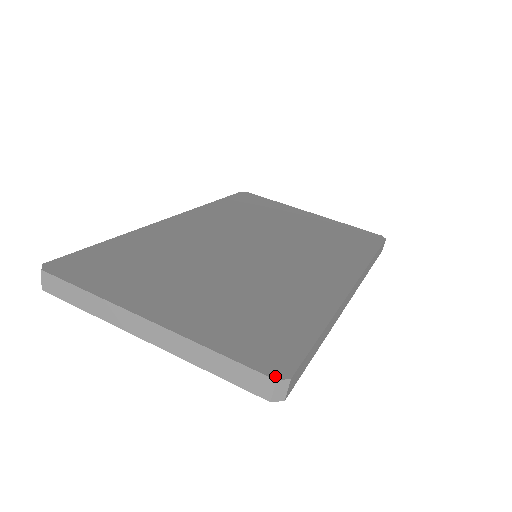
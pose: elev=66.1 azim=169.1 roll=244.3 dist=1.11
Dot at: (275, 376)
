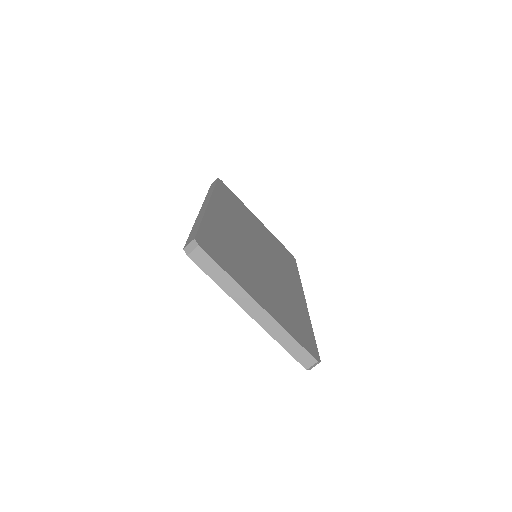
Dot at: (317, 359)
